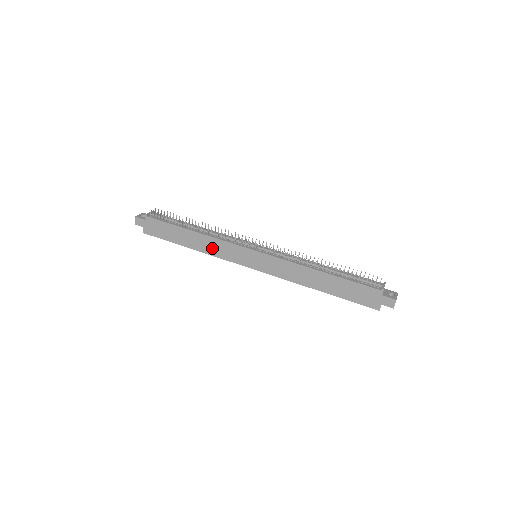
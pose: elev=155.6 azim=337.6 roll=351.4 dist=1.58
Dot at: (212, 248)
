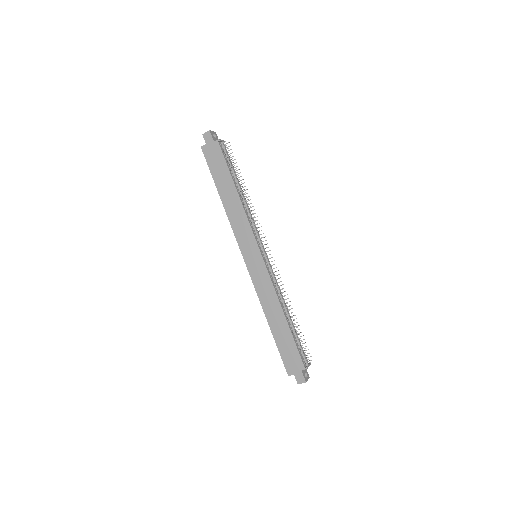
Dot at: (235, 217)
